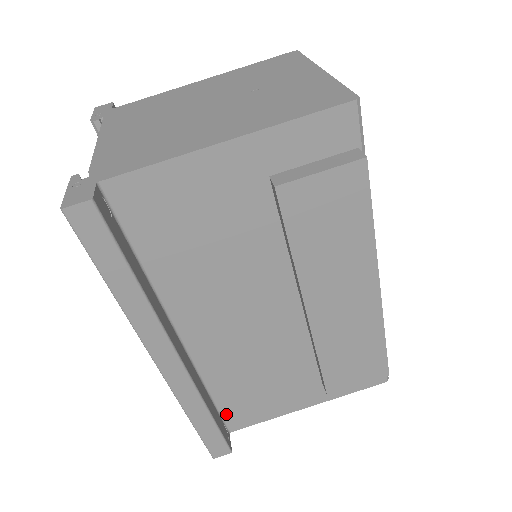
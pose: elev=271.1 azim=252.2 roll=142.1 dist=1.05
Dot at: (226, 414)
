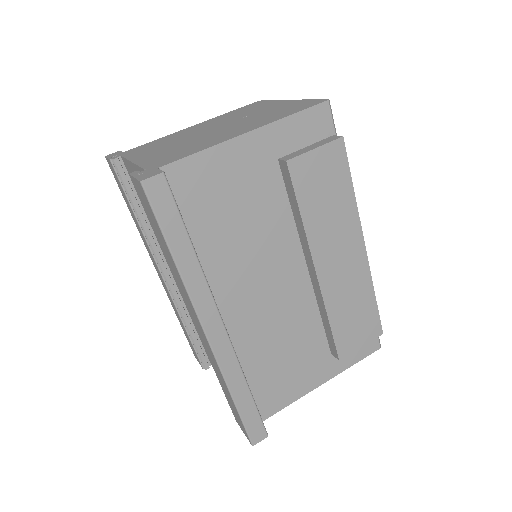
Dot at: (256, 400)
